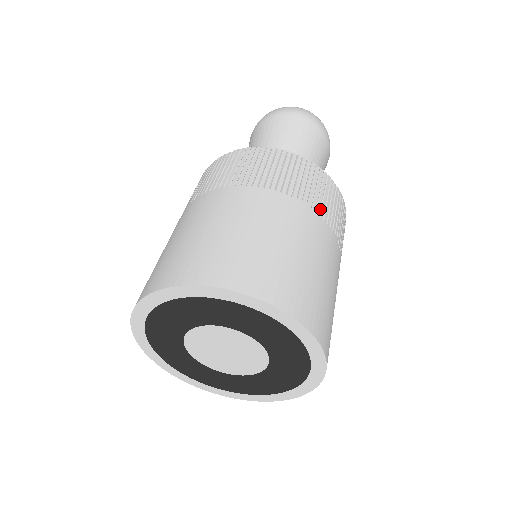
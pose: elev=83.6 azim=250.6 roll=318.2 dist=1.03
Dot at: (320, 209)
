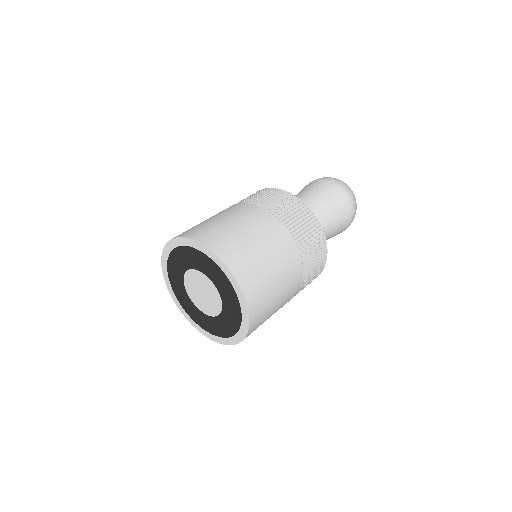
Dot at: (307, 273)
